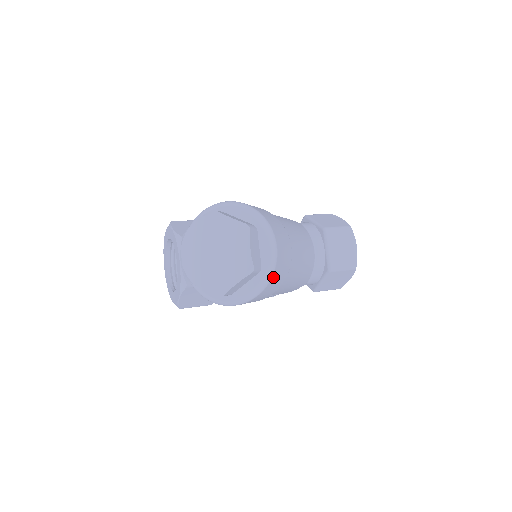
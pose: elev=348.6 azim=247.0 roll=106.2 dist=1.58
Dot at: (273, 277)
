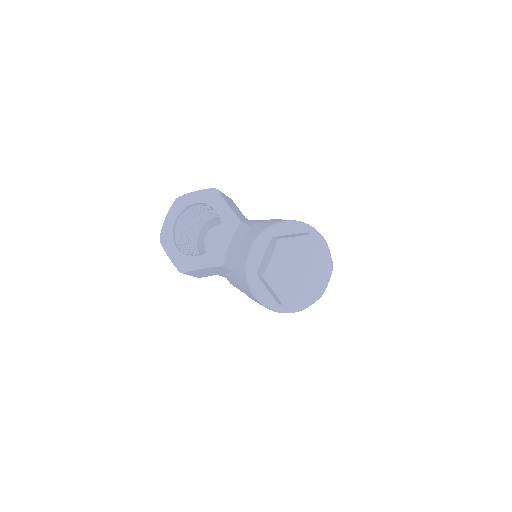
Dot at: occluded
